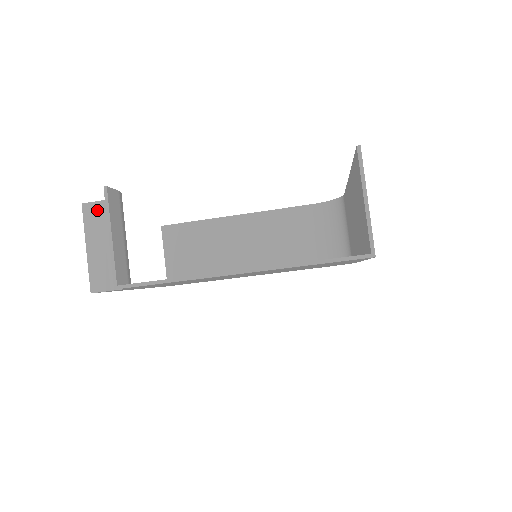
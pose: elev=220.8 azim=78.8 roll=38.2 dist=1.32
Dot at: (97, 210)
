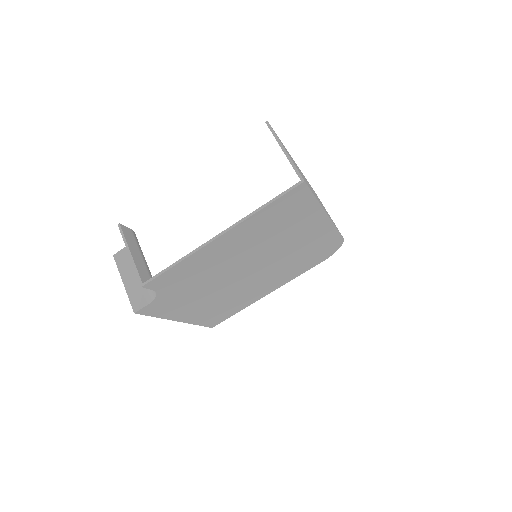
Dot at: (124, 255)
